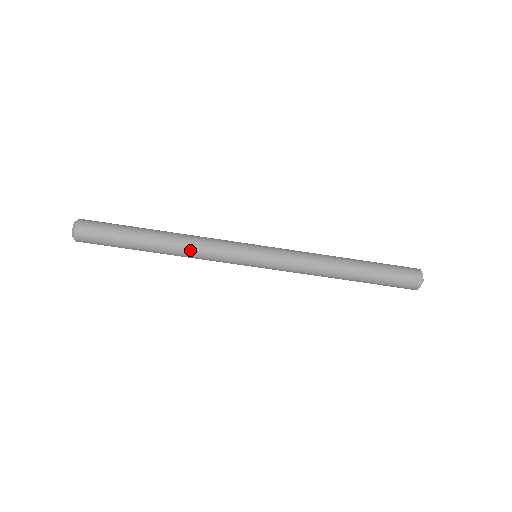
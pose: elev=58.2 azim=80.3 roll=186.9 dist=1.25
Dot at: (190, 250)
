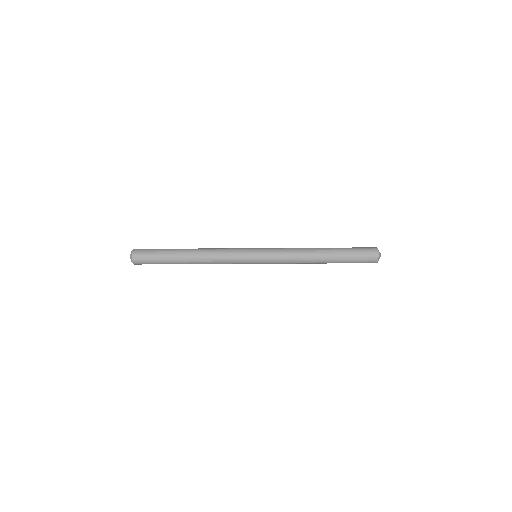
Dot at: (209, 259)
